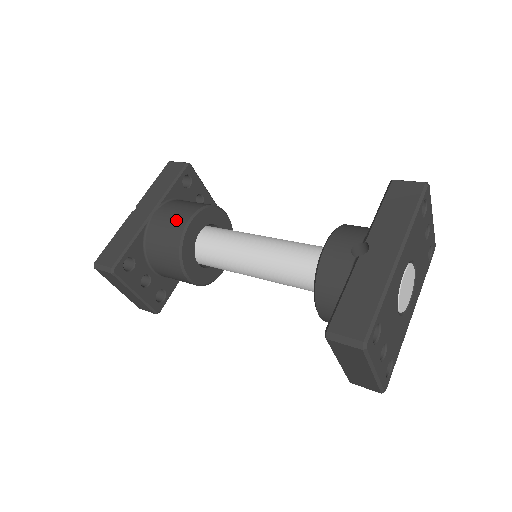
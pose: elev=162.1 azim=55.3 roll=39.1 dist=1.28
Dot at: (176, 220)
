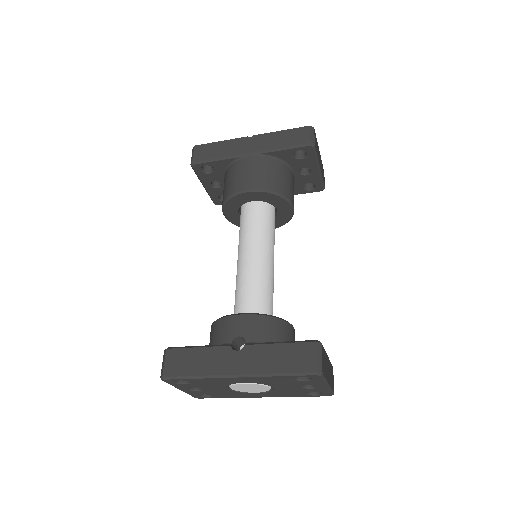
Dot at: (245, 179)
